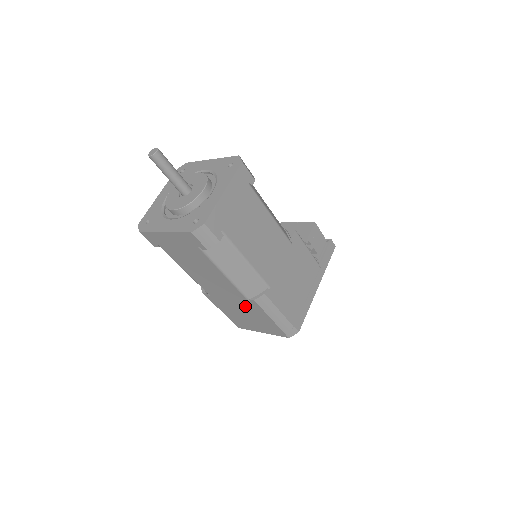
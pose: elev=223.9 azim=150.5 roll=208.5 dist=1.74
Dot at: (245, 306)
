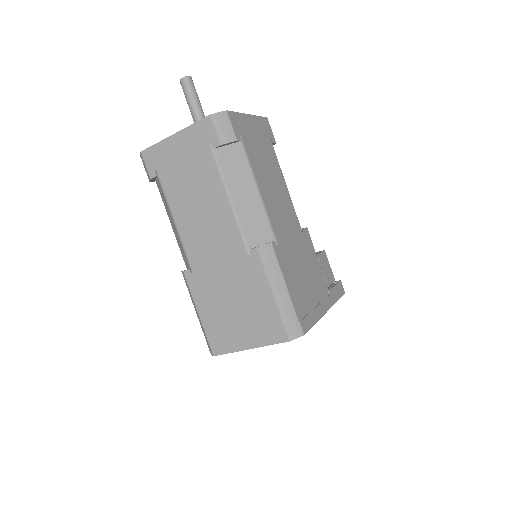
Dot at: (239, 275)
